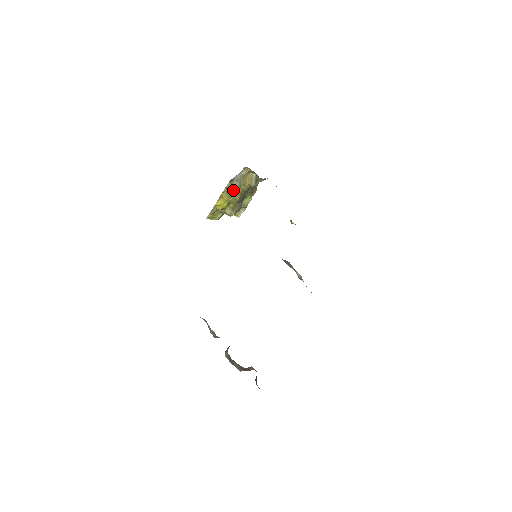
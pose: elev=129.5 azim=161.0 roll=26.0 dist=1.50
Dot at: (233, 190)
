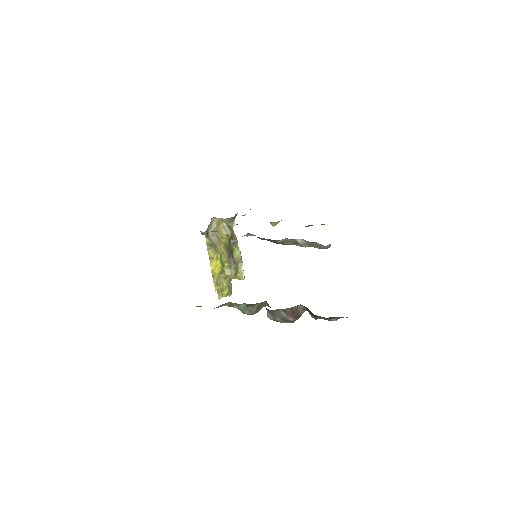
Dot at: (216, 246)
